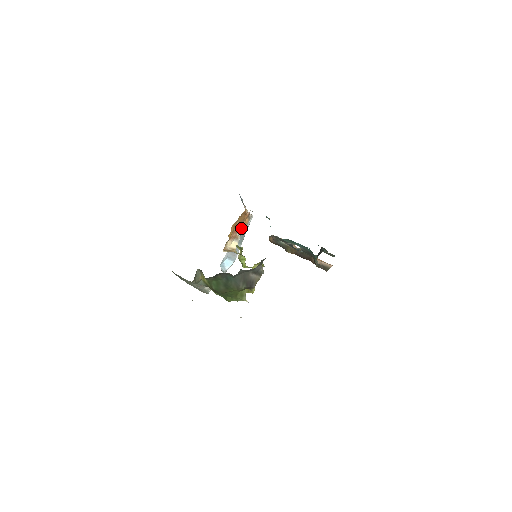
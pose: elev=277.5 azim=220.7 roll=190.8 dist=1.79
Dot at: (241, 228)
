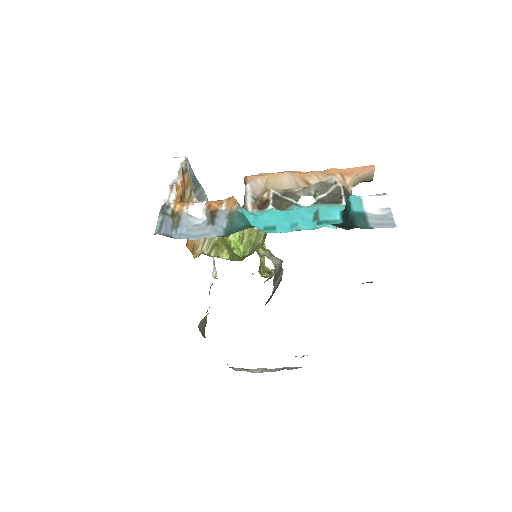
Dot at: (188, 194)
